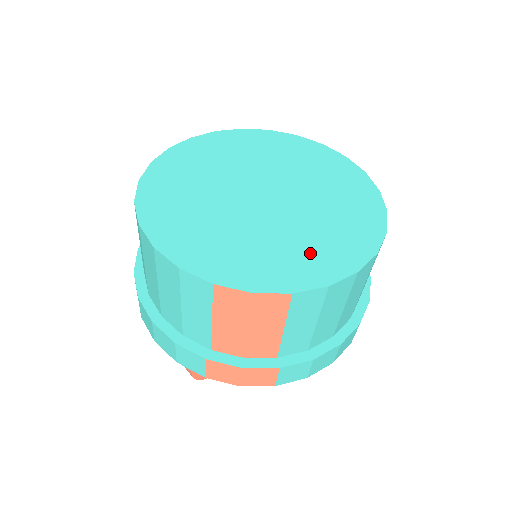
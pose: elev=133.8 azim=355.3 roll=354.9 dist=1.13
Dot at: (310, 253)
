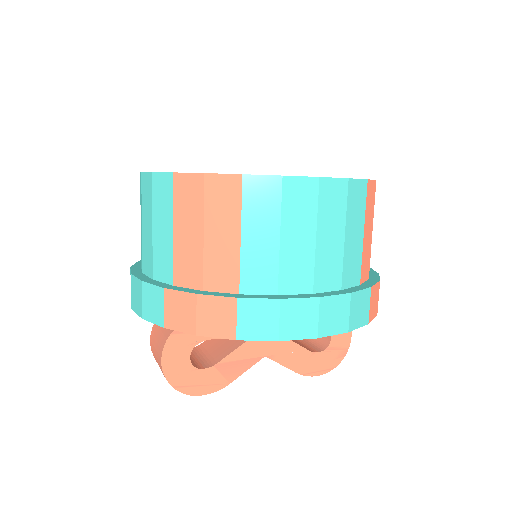
Dot at: occluded
